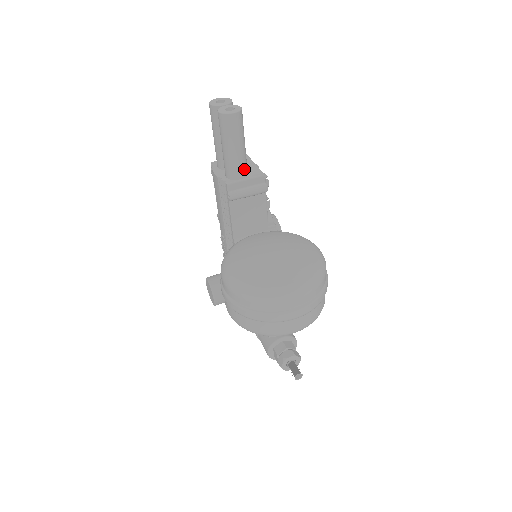
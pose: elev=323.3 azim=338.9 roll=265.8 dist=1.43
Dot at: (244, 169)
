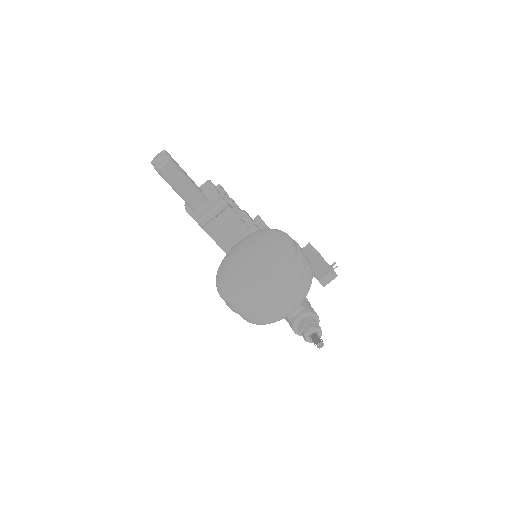
Dot at: (200, 198)
